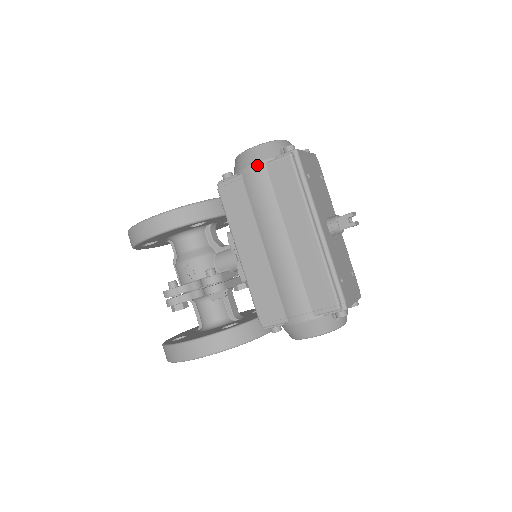
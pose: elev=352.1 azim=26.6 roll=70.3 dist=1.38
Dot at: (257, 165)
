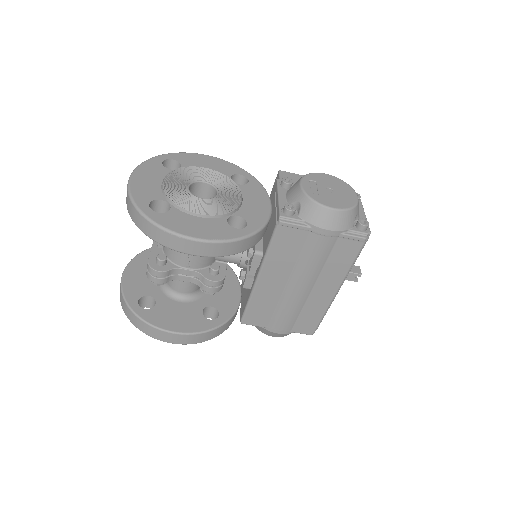
Dot at: (333, 232)
